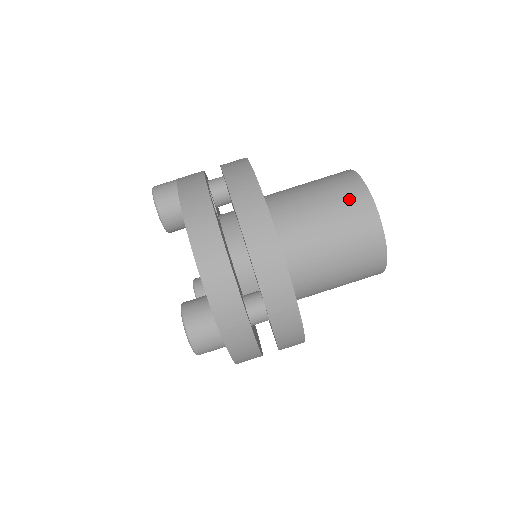
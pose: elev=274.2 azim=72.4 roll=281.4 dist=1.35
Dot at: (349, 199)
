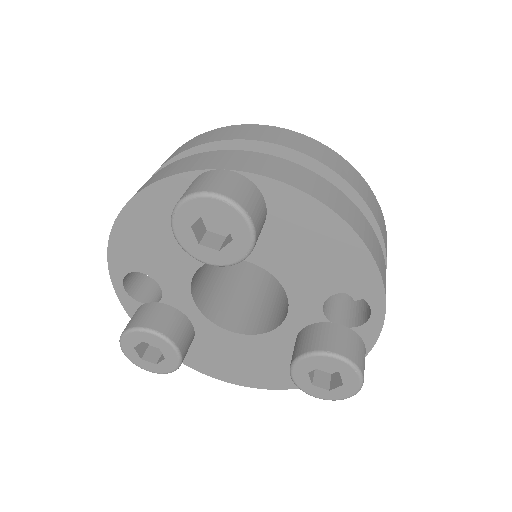
Dot at: occluded
